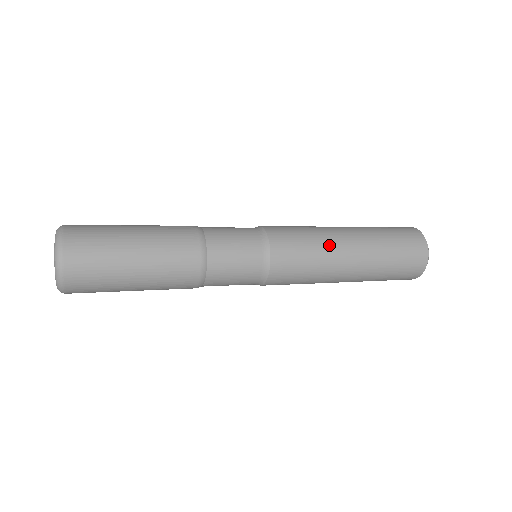
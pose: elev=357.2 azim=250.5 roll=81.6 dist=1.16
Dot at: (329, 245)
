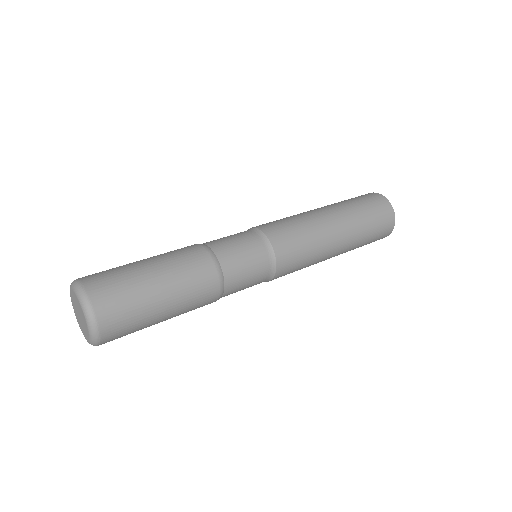
Dot at: (321, 257)
